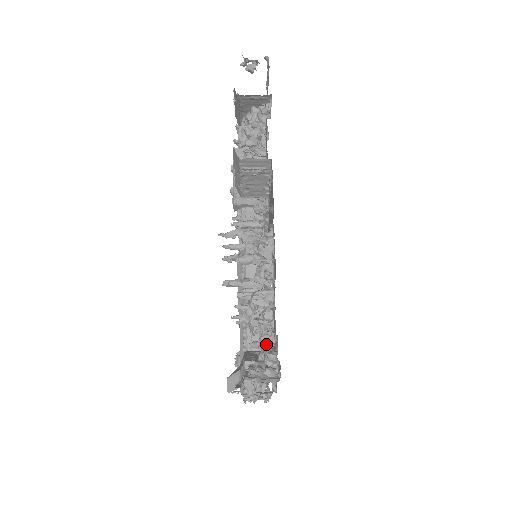
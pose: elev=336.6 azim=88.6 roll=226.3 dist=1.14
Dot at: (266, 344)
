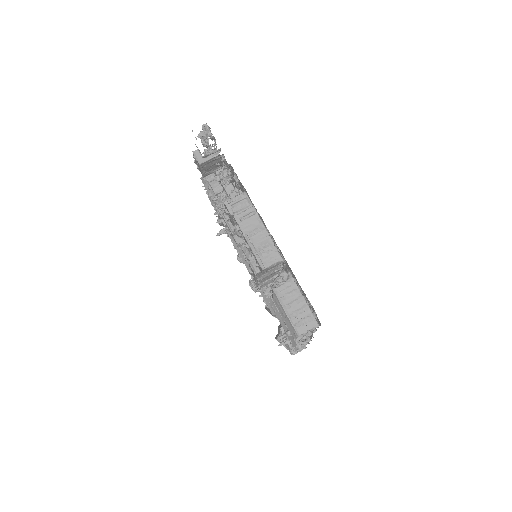
Dot at: occluded
